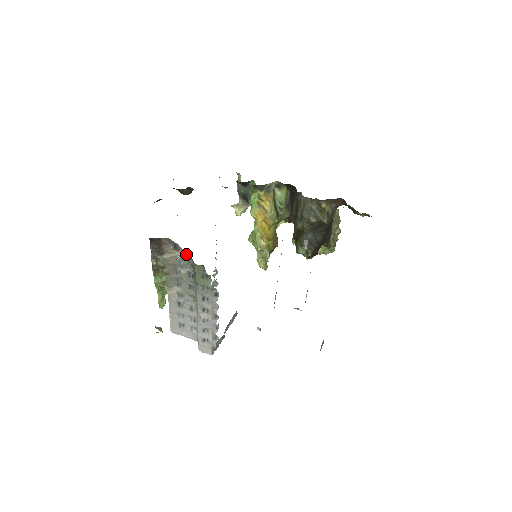
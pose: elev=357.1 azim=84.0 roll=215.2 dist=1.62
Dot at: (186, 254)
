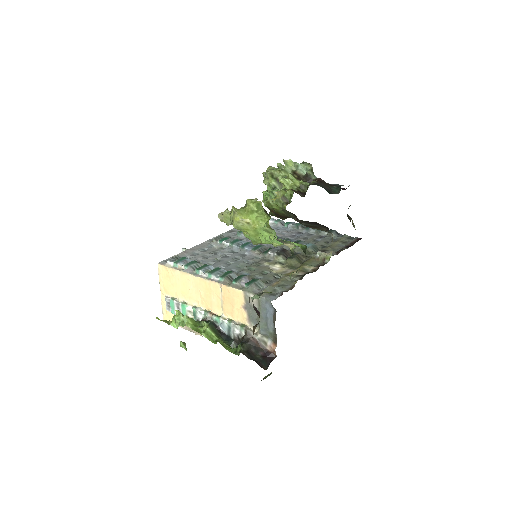
Dot at: occluded
